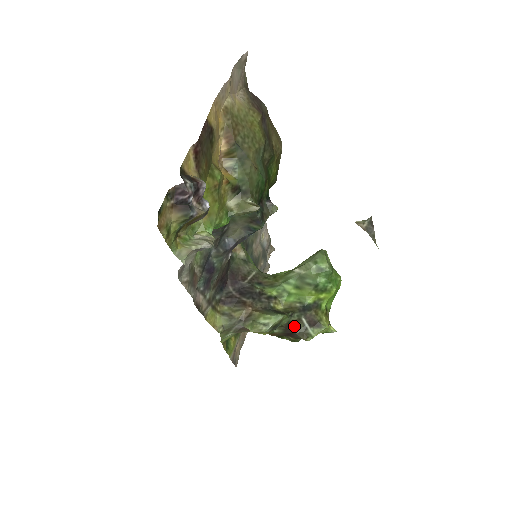
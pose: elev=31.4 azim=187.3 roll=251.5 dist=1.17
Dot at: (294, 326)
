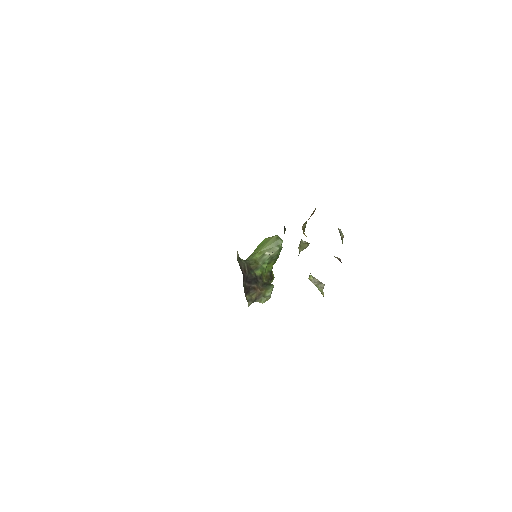
Dot at: occluded
